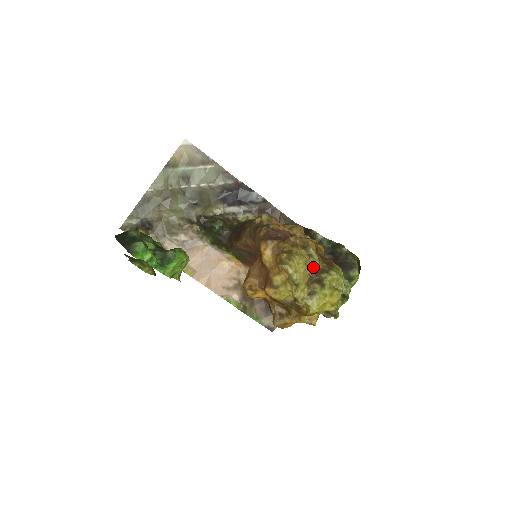
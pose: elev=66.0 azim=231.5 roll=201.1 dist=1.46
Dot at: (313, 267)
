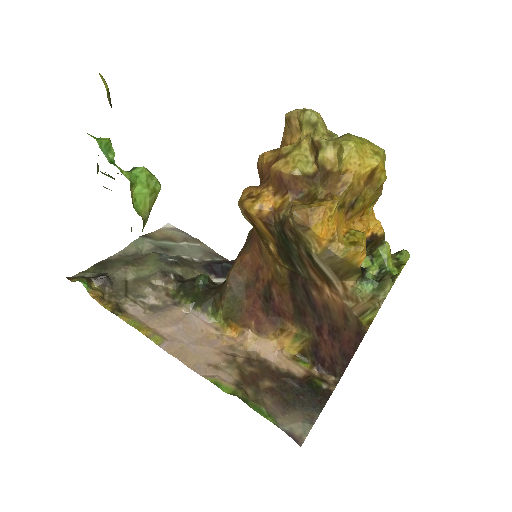
Dot at: occluded
